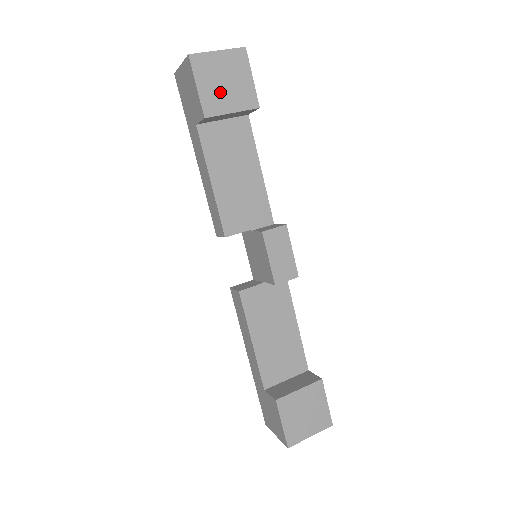
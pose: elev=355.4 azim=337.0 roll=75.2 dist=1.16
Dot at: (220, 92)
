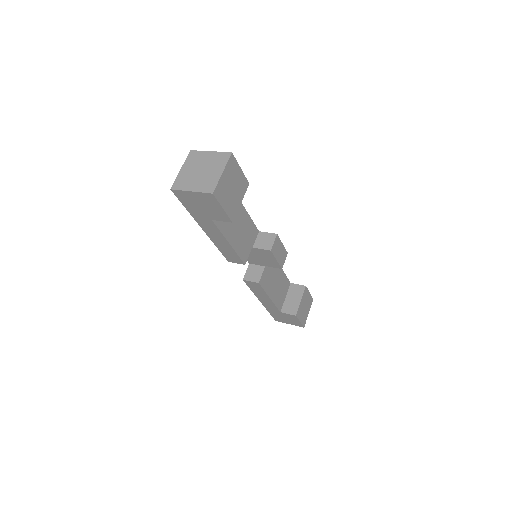
Dot at: (232, 198)
